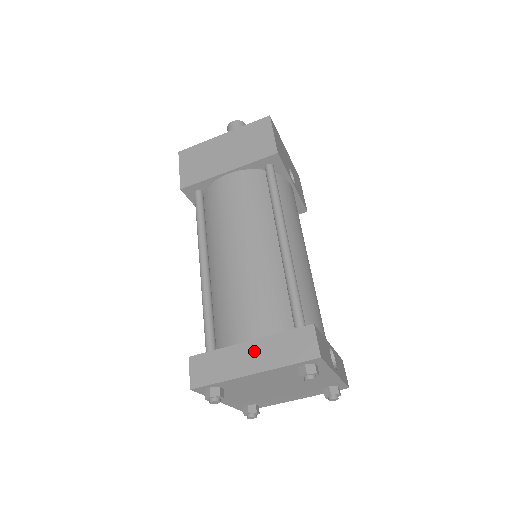
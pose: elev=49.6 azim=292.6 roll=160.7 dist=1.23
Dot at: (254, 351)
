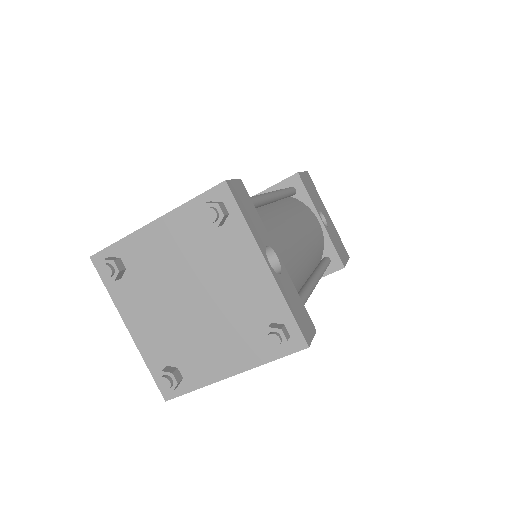
Dot at: occluded
